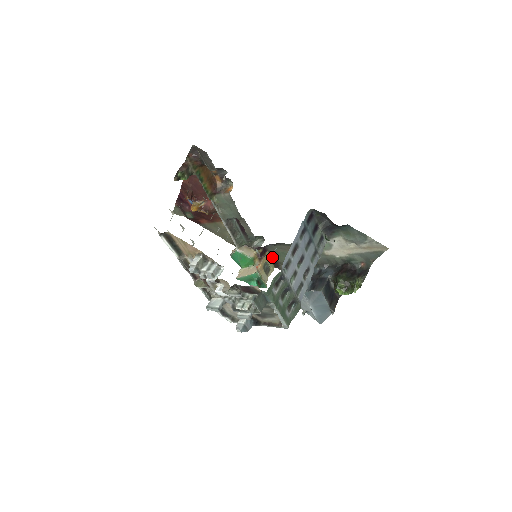
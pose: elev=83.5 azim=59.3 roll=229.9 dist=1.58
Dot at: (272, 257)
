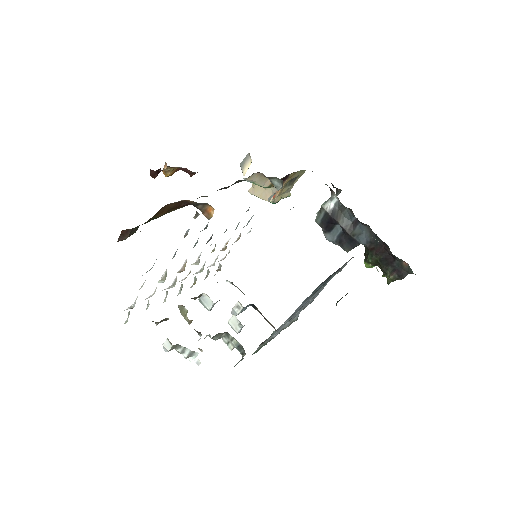
Dot at: occluded
